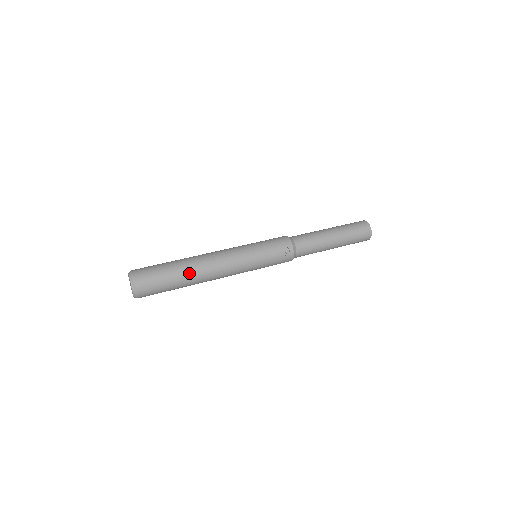
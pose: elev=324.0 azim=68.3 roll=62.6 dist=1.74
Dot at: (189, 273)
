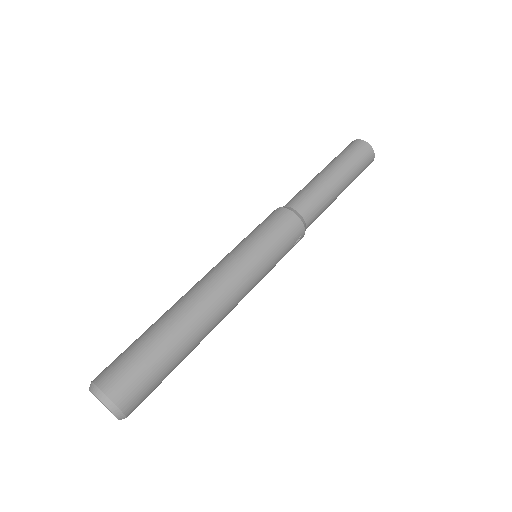
Dot at: (192, 344)
